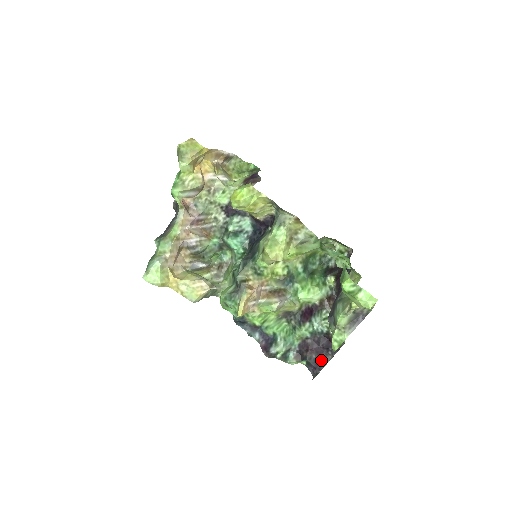
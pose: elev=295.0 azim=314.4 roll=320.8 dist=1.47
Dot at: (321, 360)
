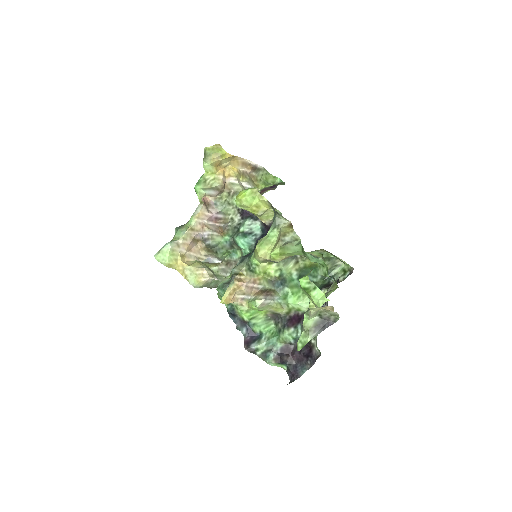
Dot at: (300, 368)
